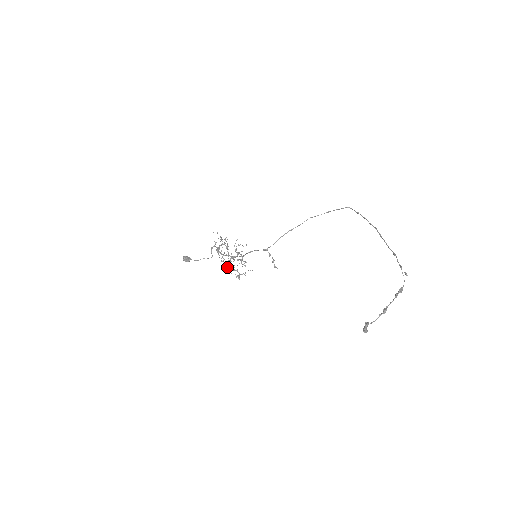
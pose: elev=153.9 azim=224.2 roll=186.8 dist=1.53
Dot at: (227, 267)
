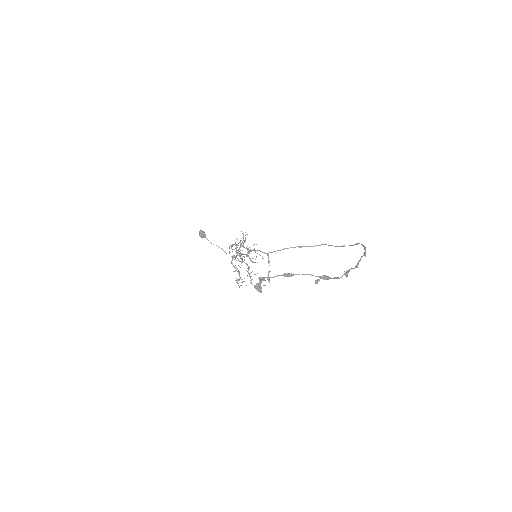
Dot at: (232, 263)
